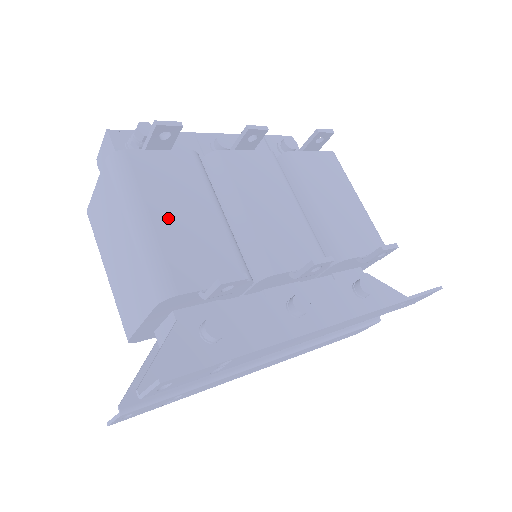
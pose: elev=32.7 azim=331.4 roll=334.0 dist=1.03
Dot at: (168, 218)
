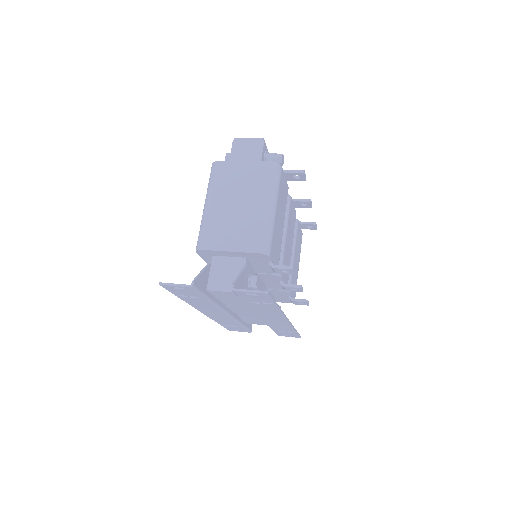
Dot at: (278, 216)
